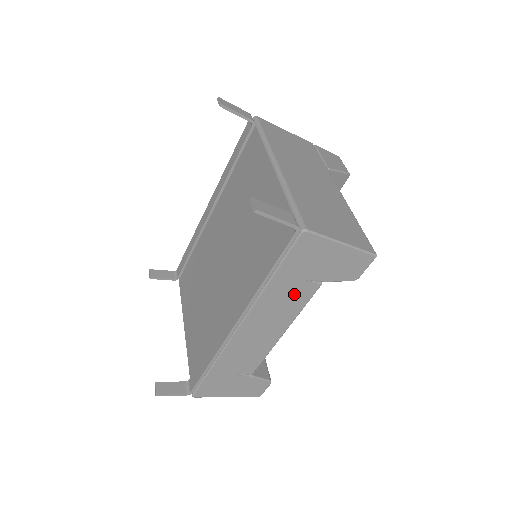
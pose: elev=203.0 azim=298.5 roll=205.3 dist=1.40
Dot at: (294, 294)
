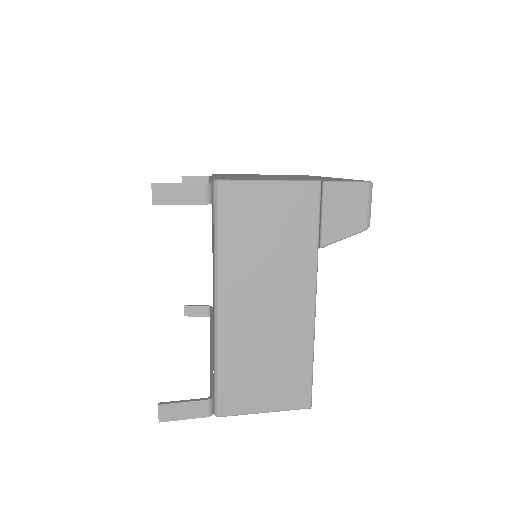
Dot at: occluded
